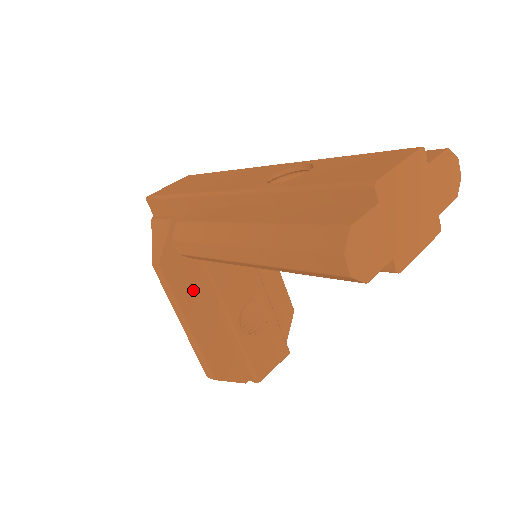
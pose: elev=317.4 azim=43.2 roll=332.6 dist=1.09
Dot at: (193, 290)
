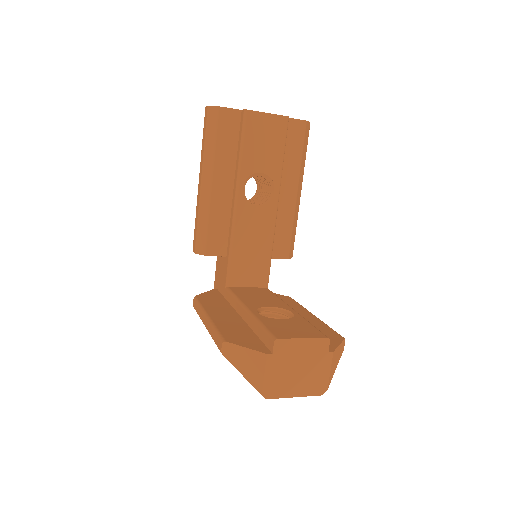
Dot at: (219, 307)
